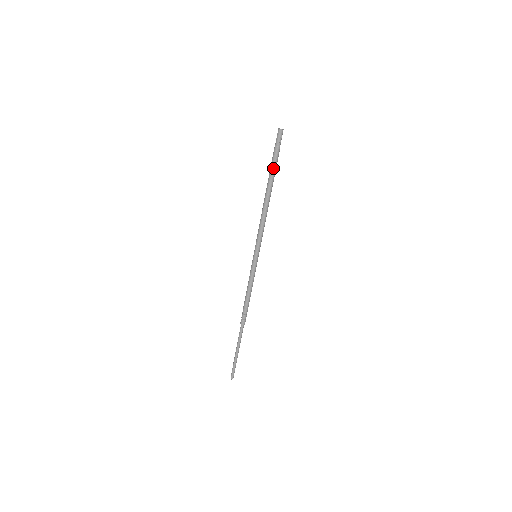
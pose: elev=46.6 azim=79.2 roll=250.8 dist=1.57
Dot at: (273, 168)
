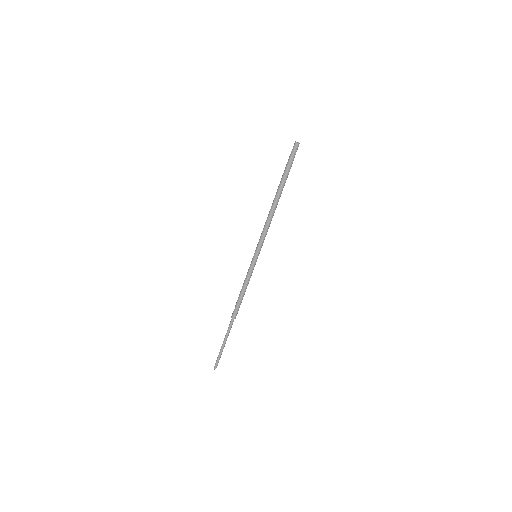
Dot at: (285, 177)
